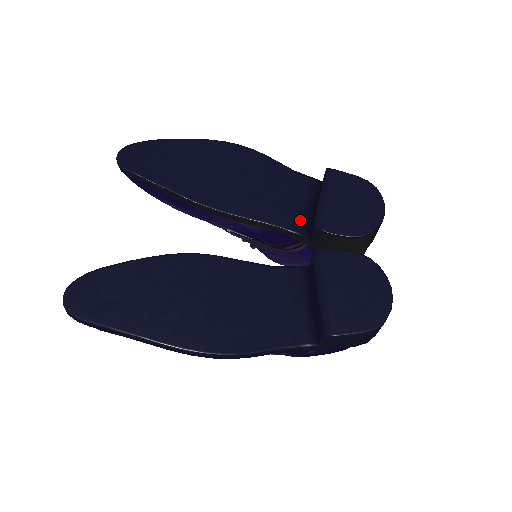
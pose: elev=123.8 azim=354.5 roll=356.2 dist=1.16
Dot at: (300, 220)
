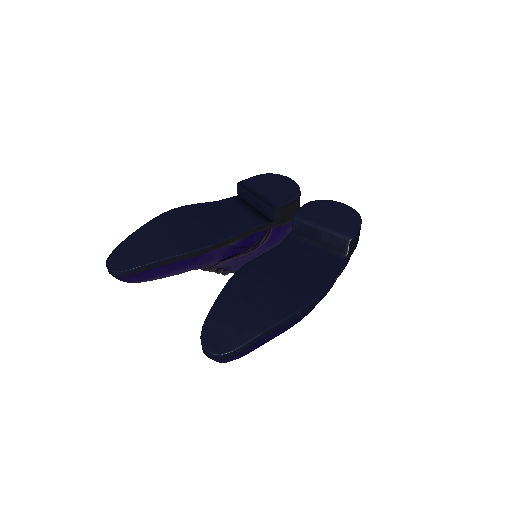
Dot at: (256, 218)
